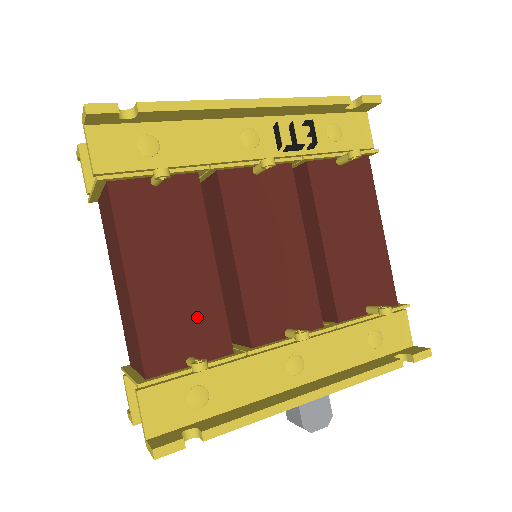
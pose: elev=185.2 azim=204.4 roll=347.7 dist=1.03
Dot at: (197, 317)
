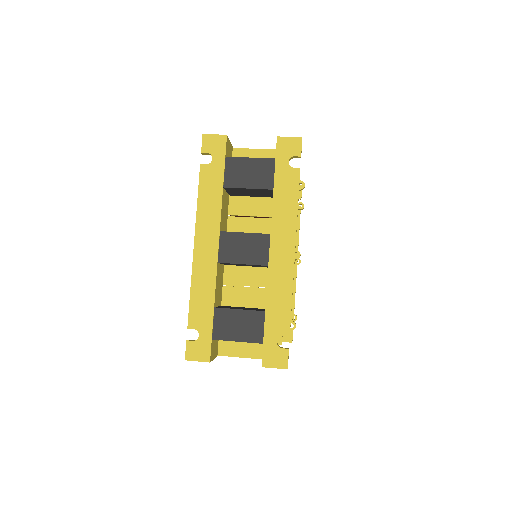
Dot at: occluded
